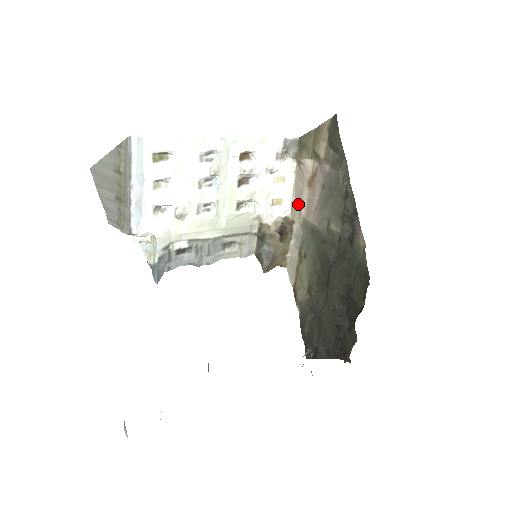
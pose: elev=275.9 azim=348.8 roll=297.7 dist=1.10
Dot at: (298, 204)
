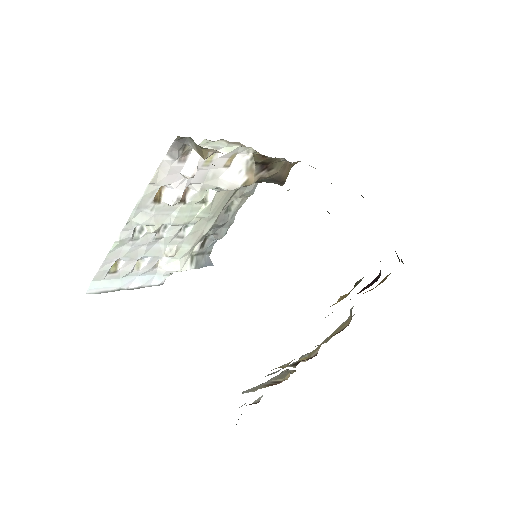
Dot at: occluded
